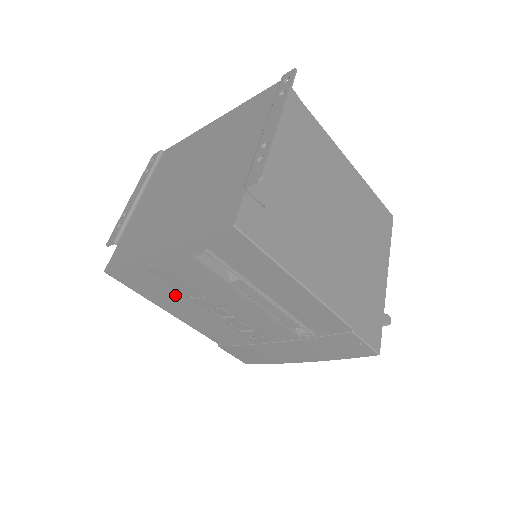
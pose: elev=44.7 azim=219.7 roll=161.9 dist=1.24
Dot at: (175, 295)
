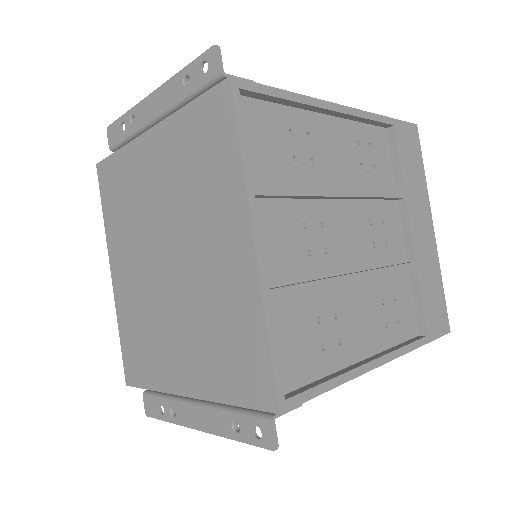
Dot at: occluded
